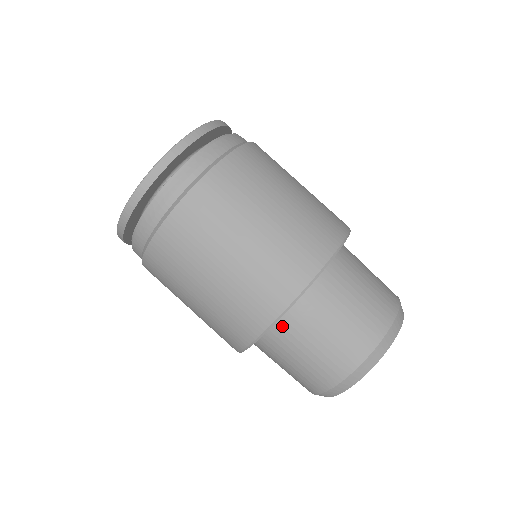
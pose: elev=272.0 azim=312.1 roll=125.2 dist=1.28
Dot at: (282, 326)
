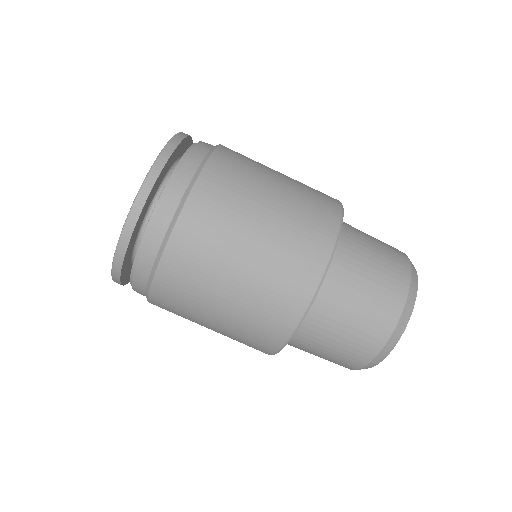
Dot at: (317, 304)
